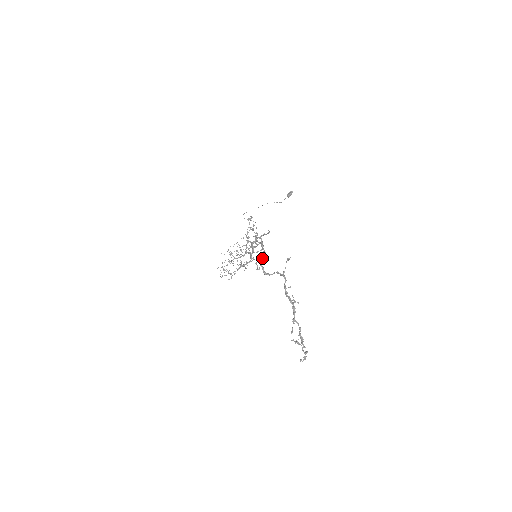
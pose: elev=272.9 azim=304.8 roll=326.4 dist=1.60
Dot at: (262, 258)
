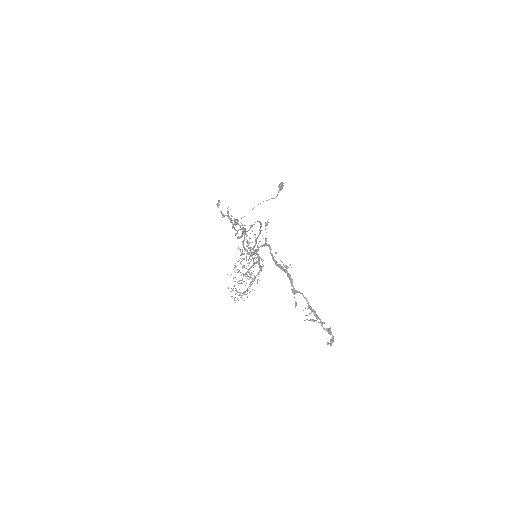
Dot at: (243, 240)
